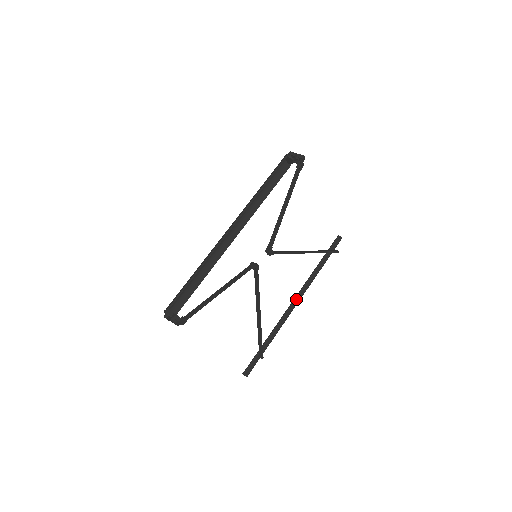
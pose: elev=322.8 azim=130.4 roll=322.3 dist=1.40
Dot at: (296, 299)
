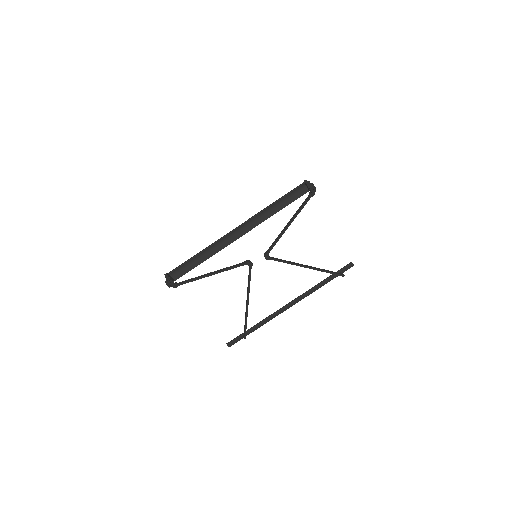
Dot at: (292, 302)
